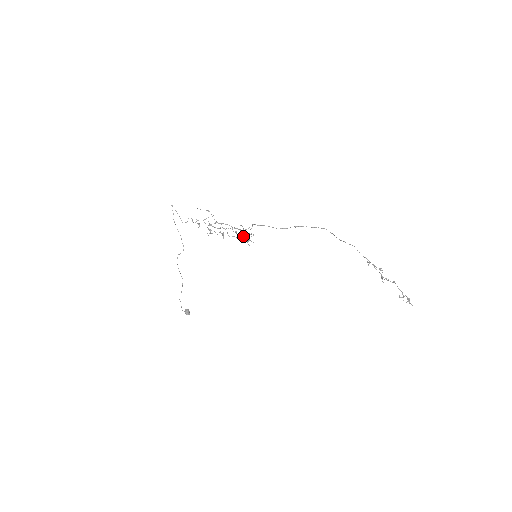
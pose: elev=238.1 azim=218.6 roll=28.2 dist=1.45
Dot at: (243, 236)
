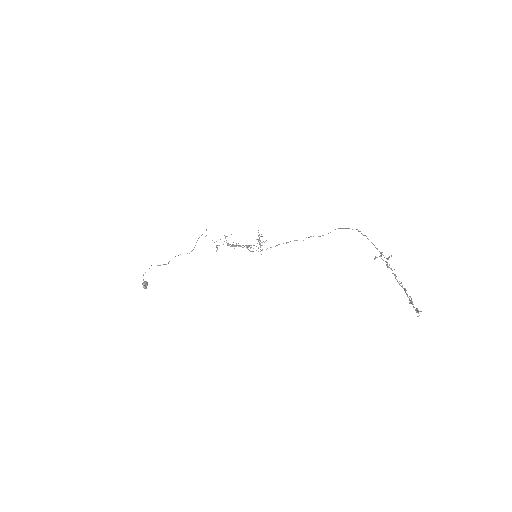
Dot at: (253, 251)
